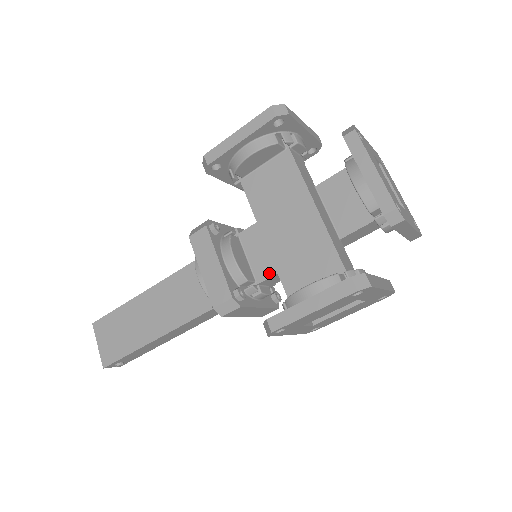
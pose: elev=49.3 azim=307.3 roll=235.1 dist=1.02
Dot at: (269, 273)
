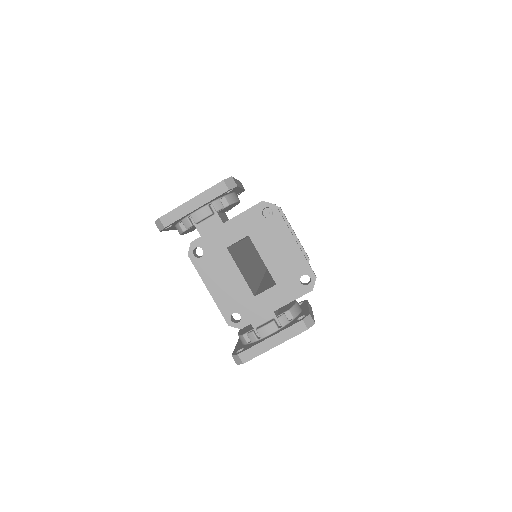
Dot at: occluded
